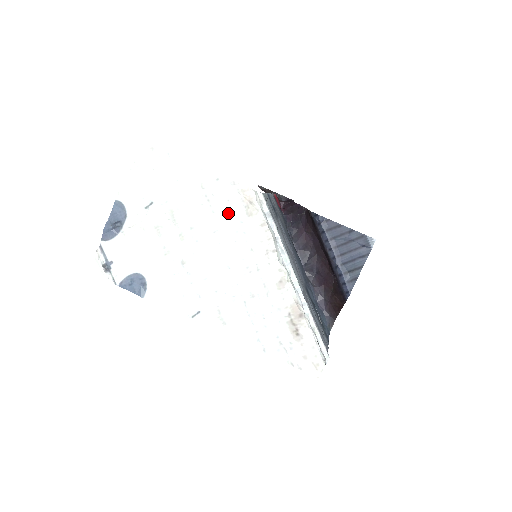
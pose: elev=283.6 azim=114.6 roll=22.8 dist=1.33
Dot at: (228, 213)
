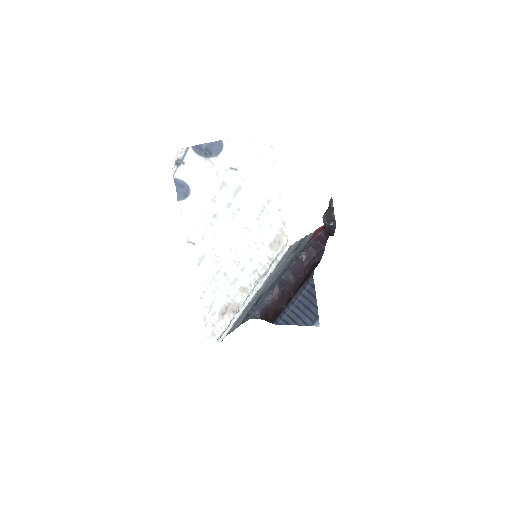
Dot at: (263, 230)
